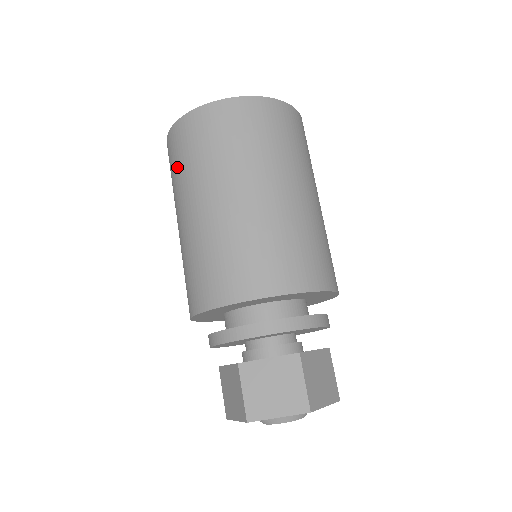
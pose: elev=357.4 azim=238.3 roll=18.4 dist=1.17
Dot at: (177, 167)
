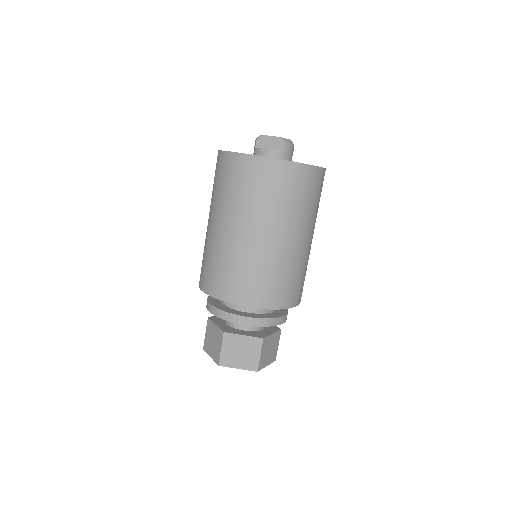
Dot at: occluded
